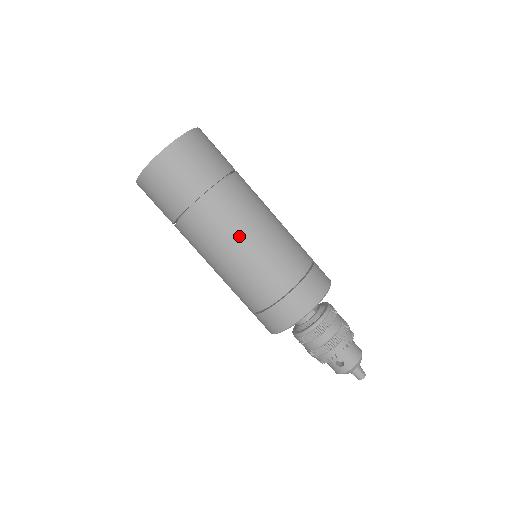
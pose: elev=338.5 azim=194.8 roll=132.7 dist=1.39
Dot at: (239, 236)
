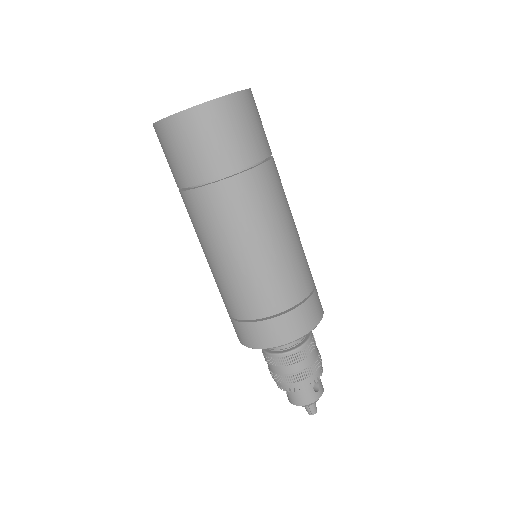
Dot at: (209, 246)
